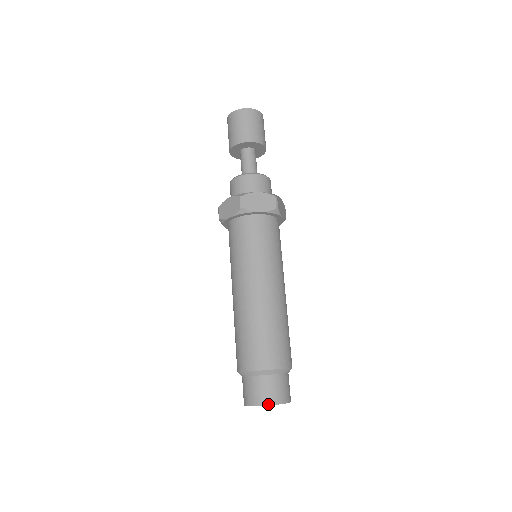
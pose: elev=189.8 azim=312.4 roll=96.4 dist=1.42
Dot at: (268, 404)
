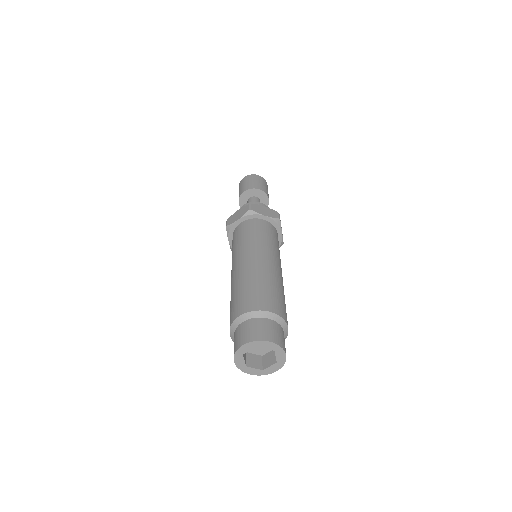
Dot at: (239, 347)
